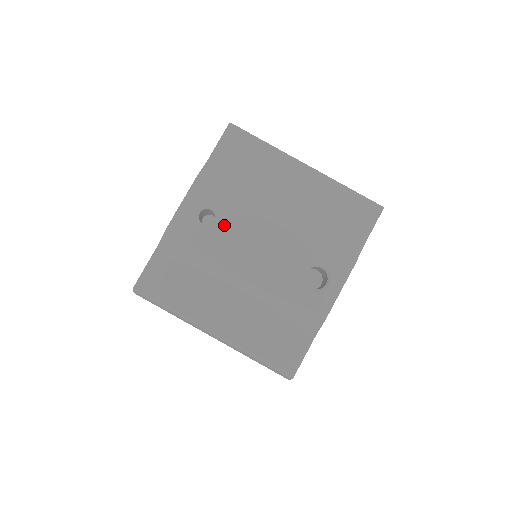
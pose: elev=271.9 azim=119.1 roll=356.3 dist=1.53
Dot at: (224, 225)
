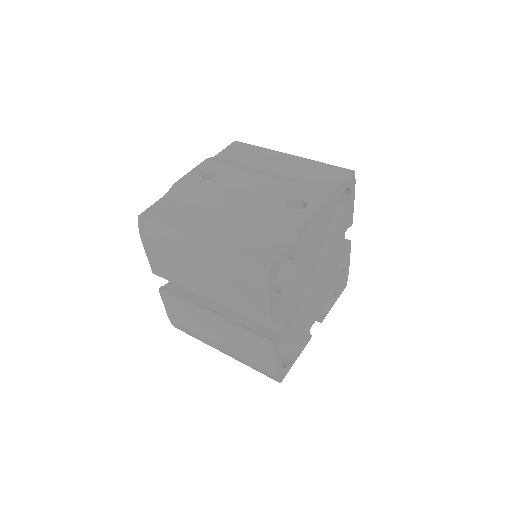
Dot at: (221, 179)
